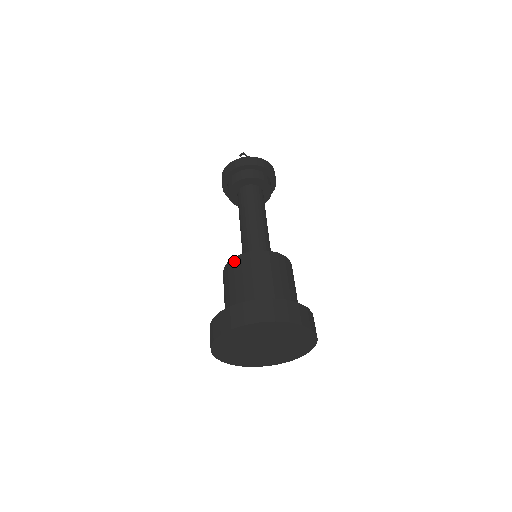
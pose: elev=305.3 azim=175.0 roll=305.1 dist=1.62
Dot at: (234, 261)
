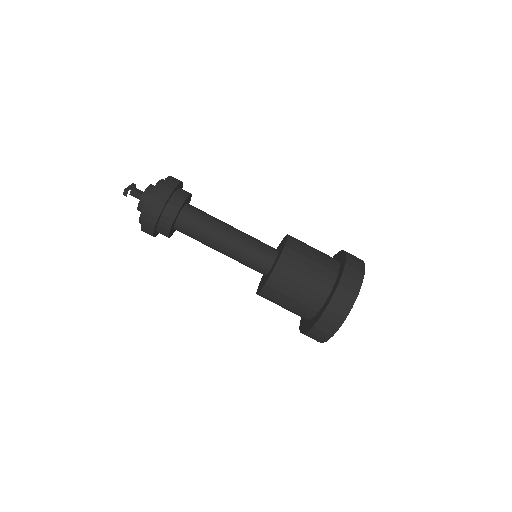
Dot at: (269, 286)
